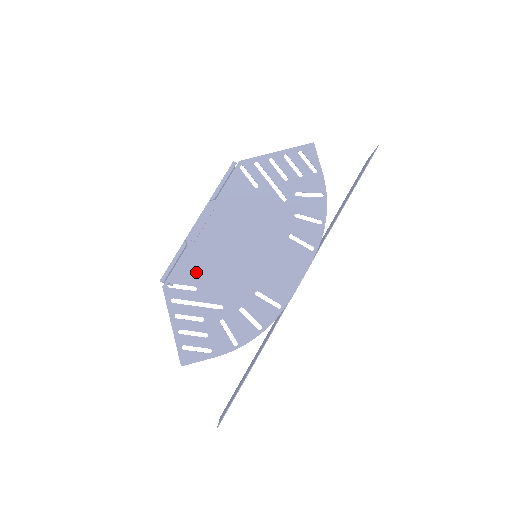
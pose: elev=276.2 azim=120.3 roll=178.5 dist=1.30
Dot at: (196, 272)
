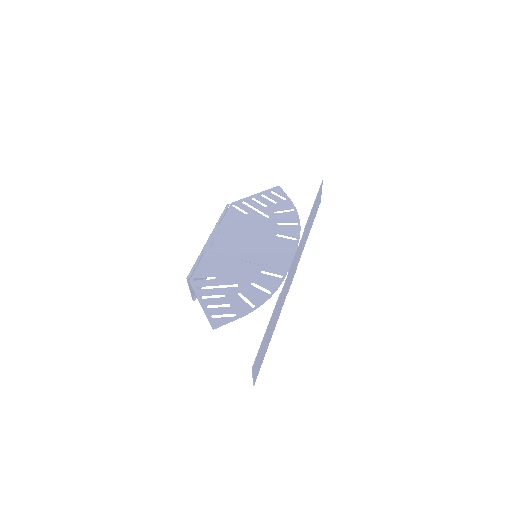
Dot at: (213, 268)
